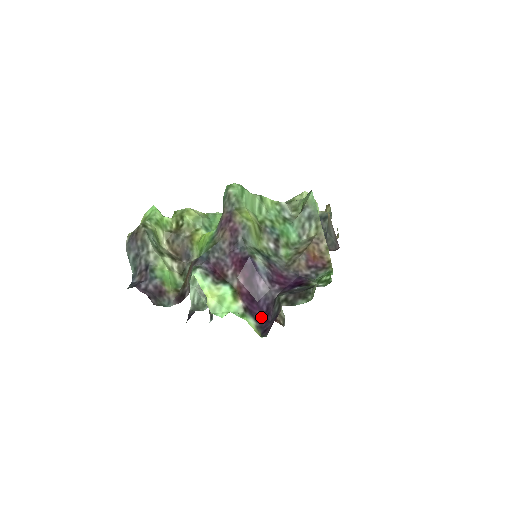
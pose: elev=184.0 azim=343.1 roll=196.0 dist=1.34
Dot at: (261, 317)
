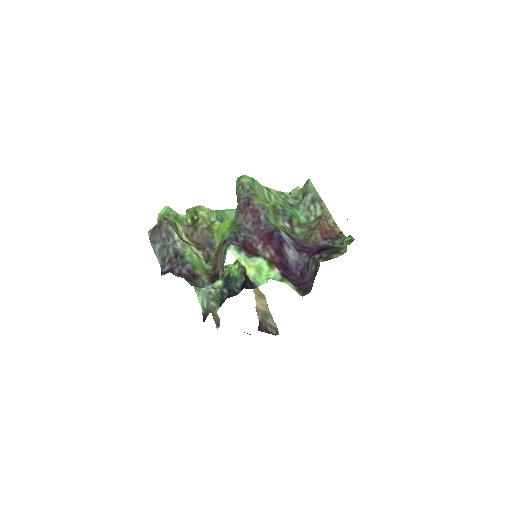
Dot at: (297, 281)
